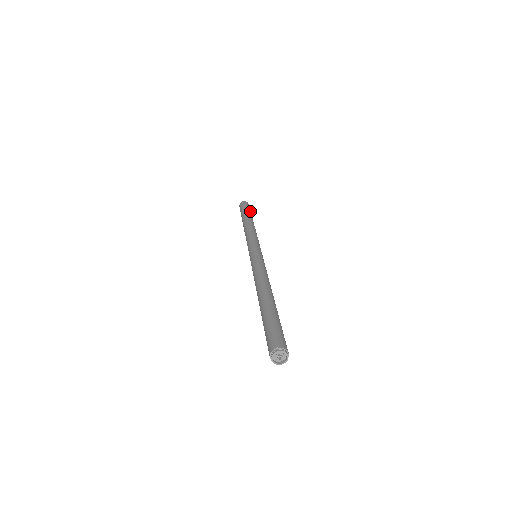
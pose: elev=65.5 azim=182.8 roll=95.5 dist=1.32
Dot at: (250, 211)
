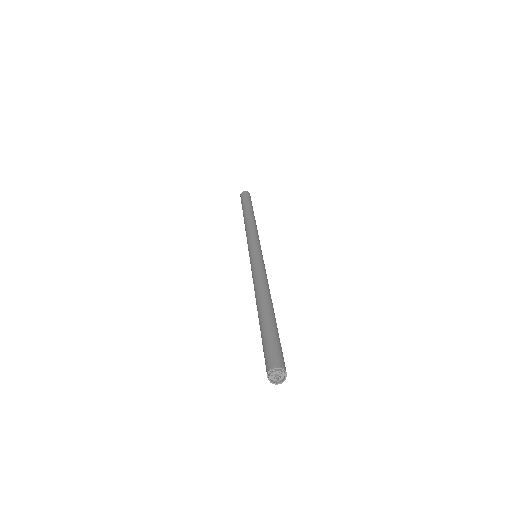
Dot at: (251, 202)
